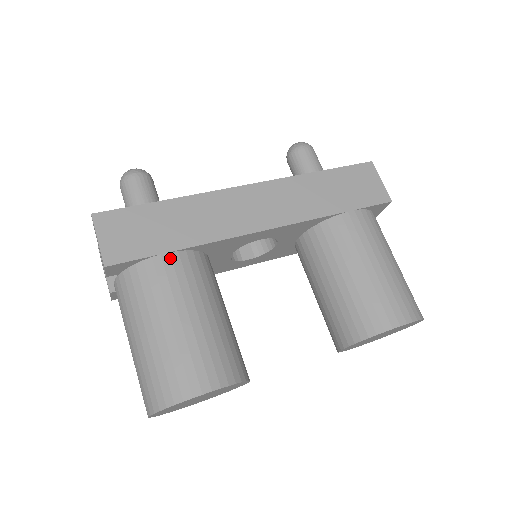
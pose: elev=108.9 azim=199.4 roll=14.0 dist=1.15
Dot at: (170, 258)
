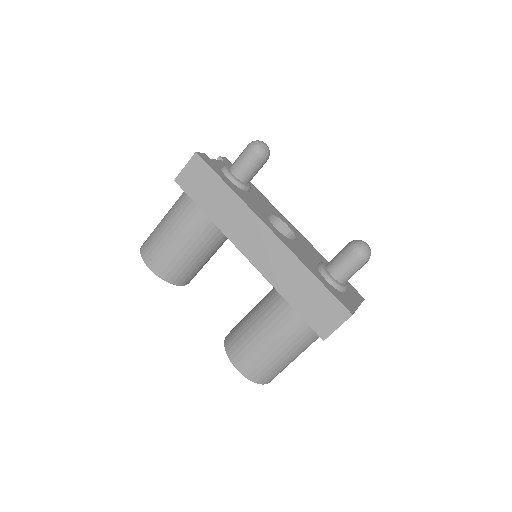
Dot at: (197, 211)
